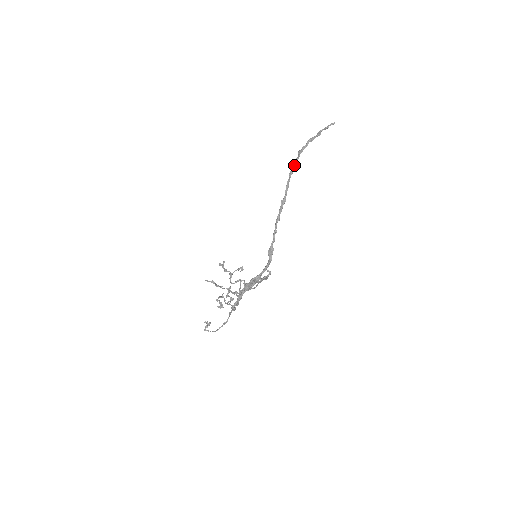
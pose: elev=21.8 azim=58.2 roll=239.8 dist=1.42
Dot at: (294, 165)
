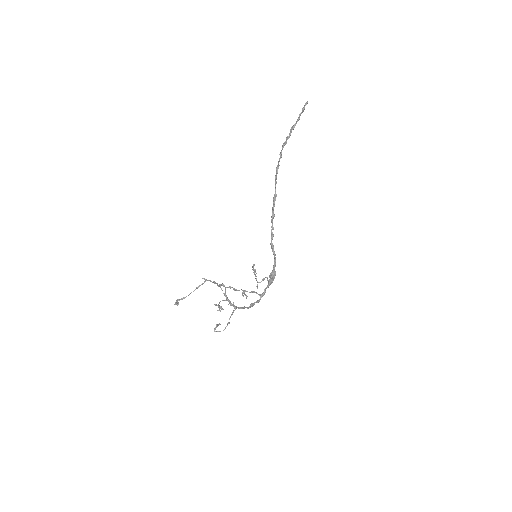
Dot at: occluded
